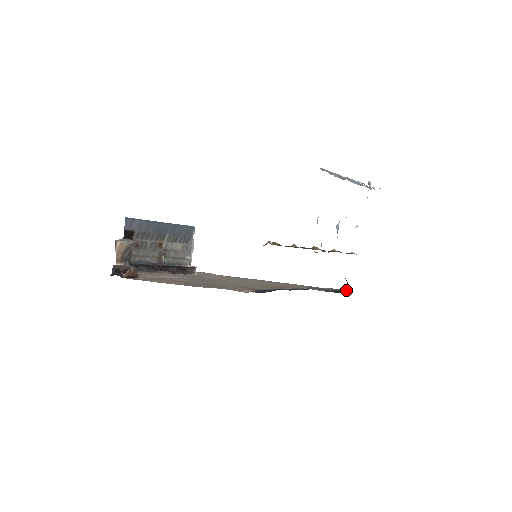
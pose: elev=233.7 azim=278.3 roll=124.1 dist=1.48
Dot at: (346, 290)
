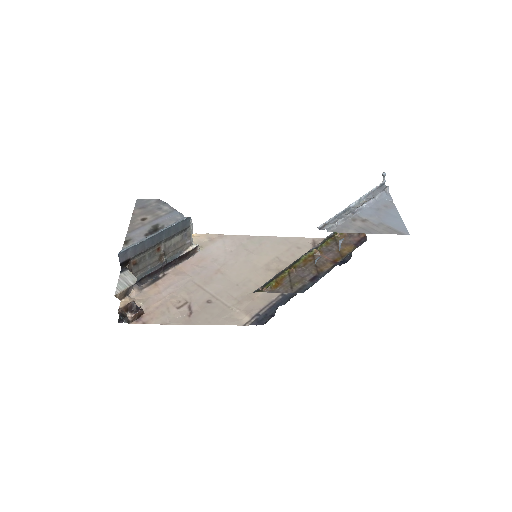
Dot at: (349, 256)
